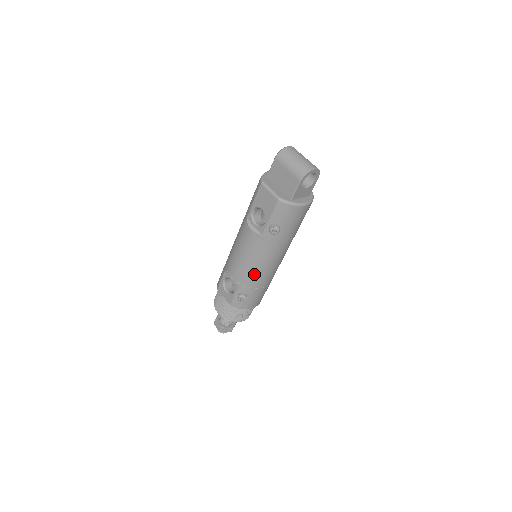
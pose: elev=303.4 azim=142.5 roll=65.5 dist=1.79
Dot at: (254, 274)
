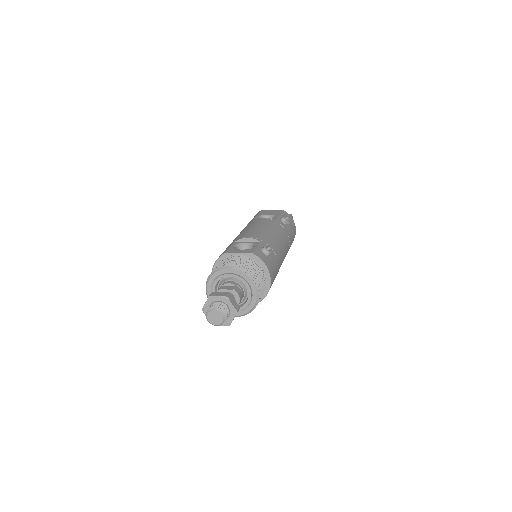
Dot at: (274, 240)
